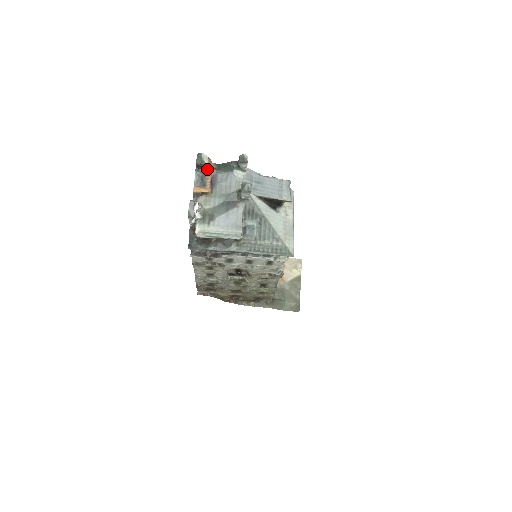
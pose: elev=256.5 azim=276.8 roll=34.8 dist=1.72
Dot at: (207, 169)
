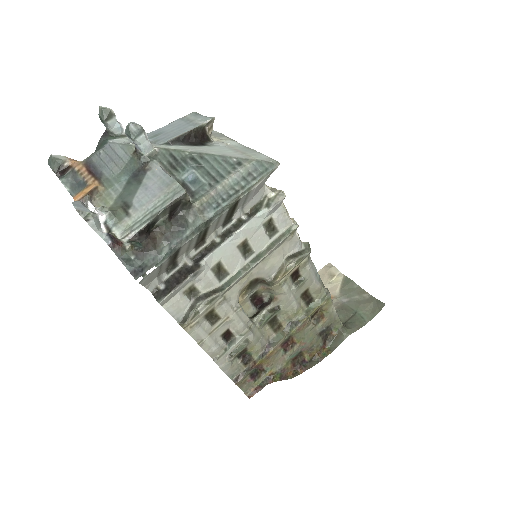
Dot at: (72, 165)
